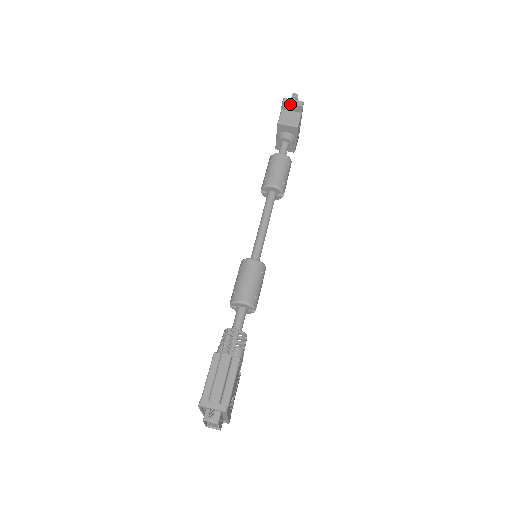
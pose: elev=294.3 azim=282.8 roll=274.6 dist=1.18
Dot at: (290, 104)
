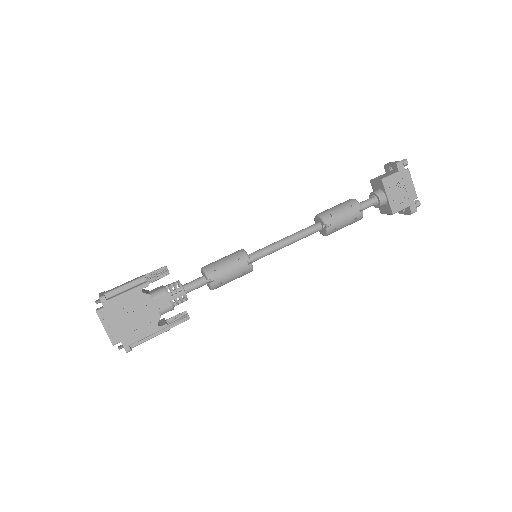
Dot at: (388, 164)
